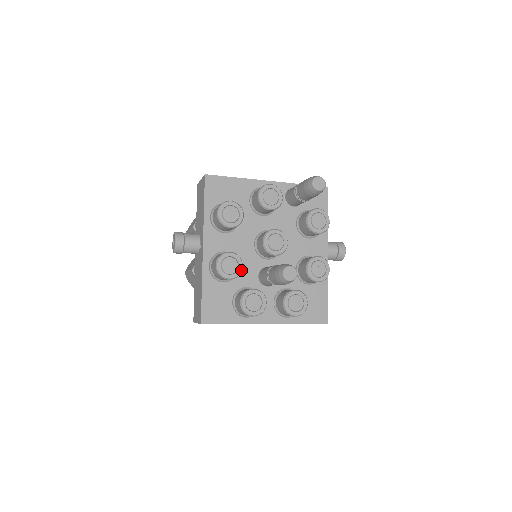
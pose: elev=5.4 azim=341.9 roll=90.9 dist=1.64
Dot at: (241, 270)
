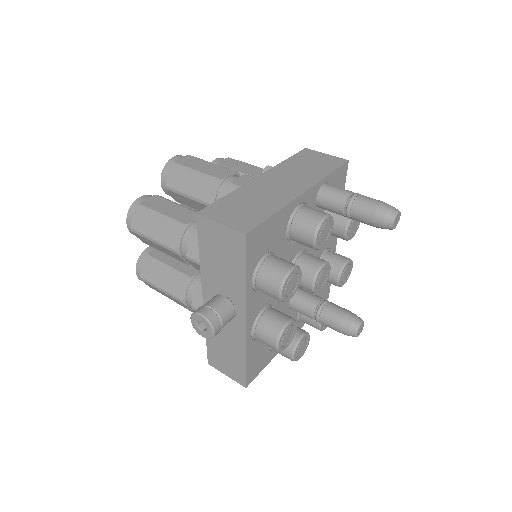
Dot at: occluded
